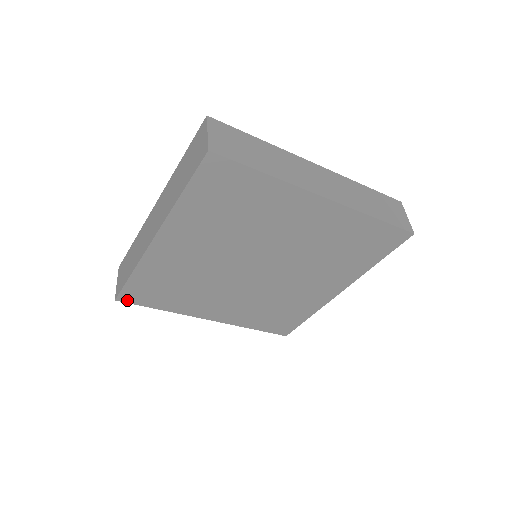
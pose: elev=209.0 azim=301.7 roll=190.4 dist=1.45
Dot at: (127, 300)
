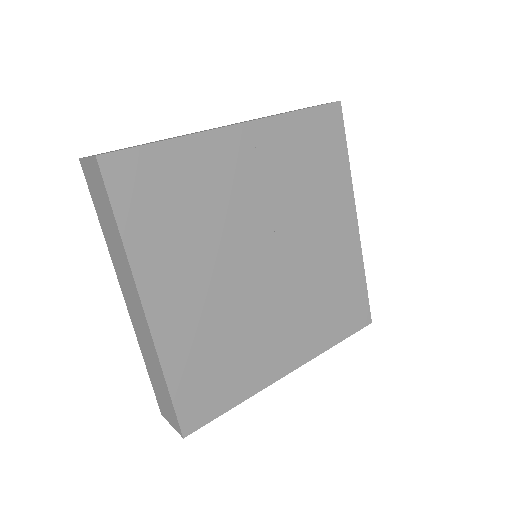
Dot at: (108, 172)
